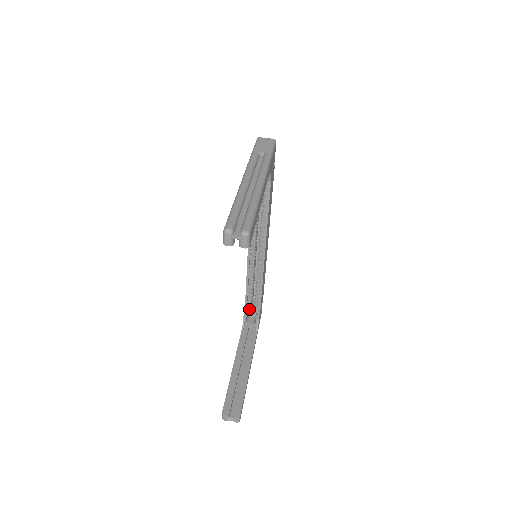
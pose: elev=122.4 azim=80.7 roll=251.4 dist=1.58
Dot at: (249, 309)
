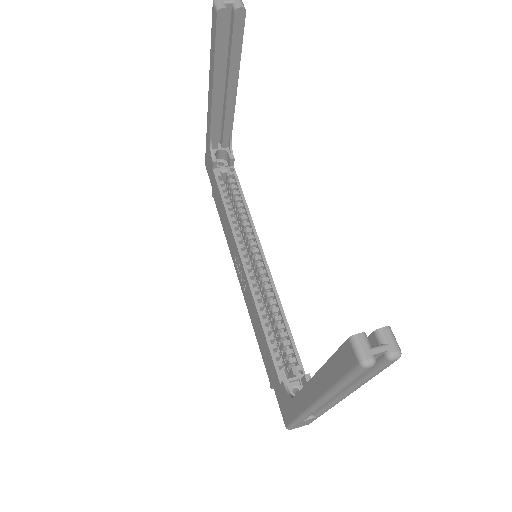
Dot at: (285, 376)
